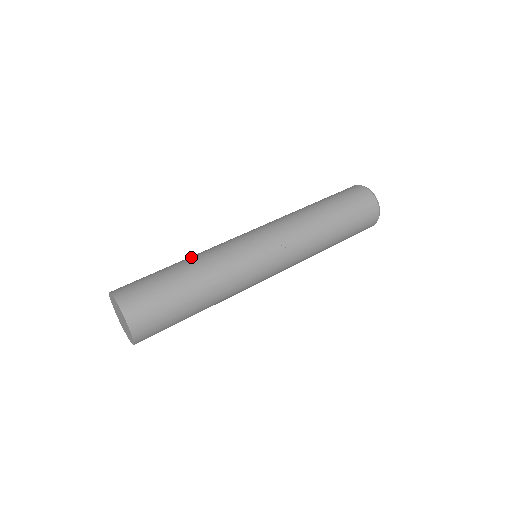
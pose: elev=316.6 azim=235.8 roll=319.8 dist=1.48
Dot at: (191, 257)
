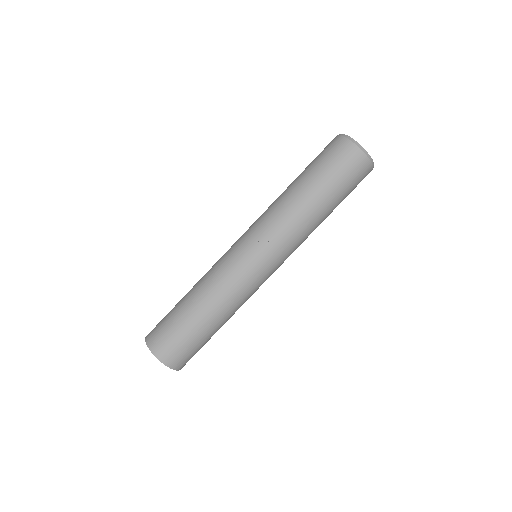
Dot at: (196, 283)
